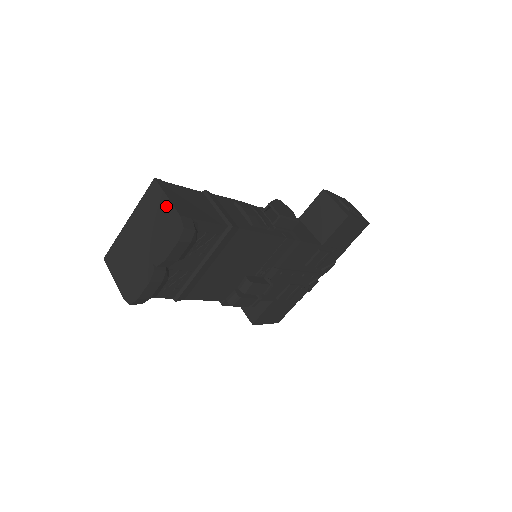
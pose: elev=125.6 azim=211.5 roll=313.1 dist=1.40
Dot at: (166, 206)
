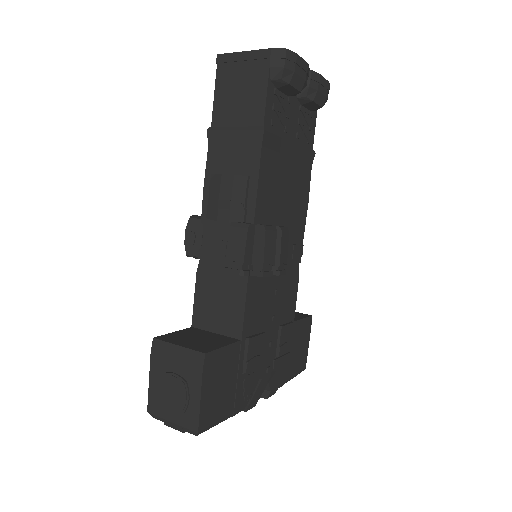
Dot at: occluded
